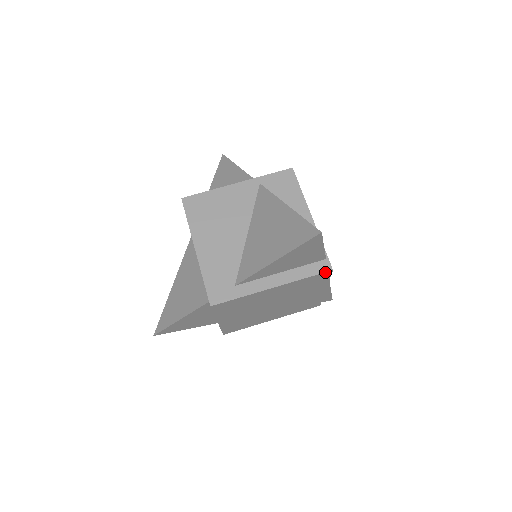
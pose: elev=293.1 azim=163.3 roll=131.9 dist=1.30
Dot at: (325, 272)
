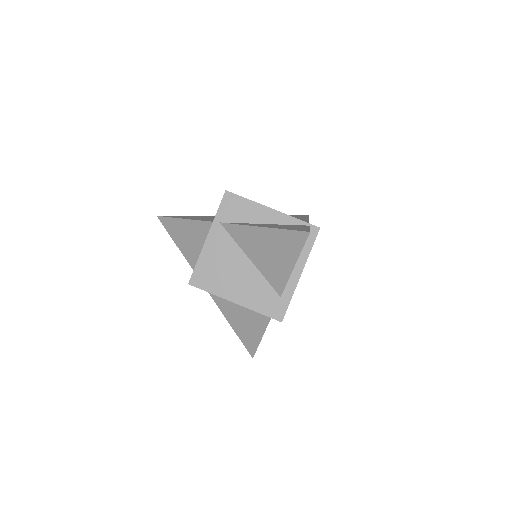
Dot at: (317, 234)
